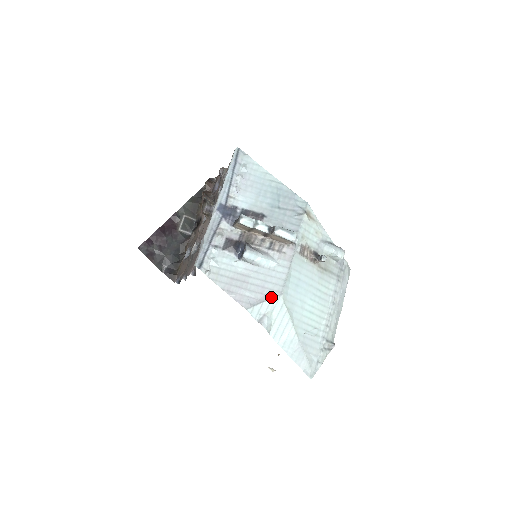
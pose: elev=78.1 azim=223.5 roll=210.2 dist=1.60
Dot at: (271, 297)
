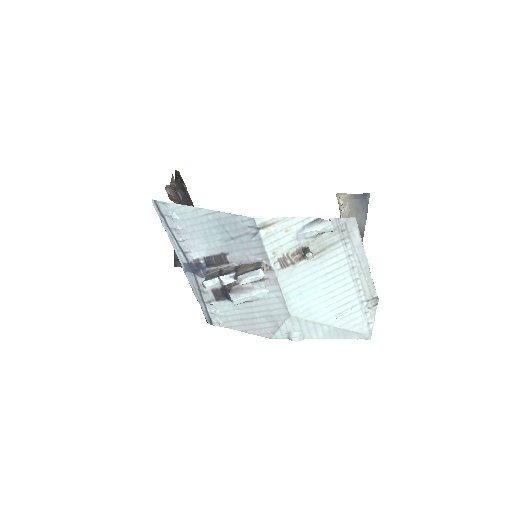
Dot at: (283, 321)
